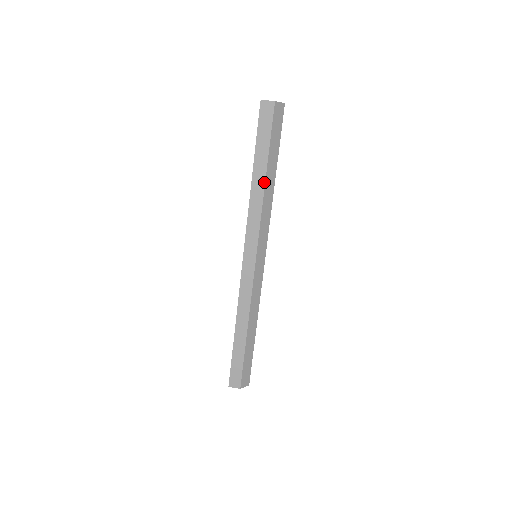
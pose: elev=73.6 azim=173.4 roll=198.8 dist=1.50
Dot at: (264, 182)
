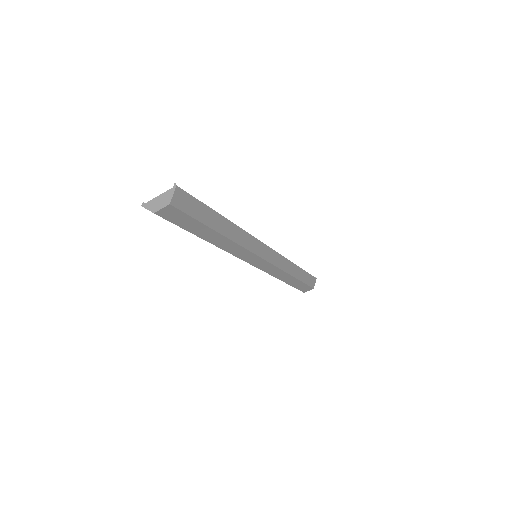
Dot at: occluded
